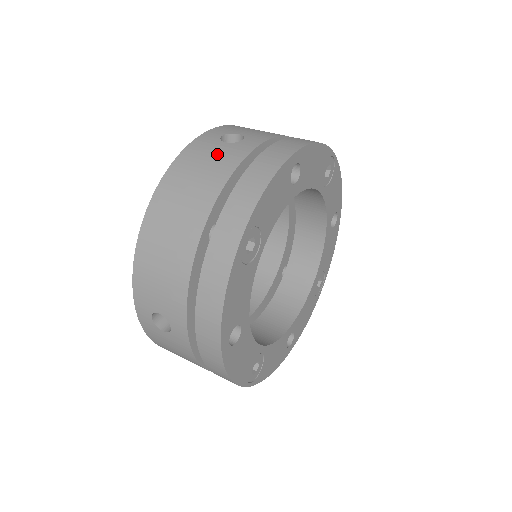
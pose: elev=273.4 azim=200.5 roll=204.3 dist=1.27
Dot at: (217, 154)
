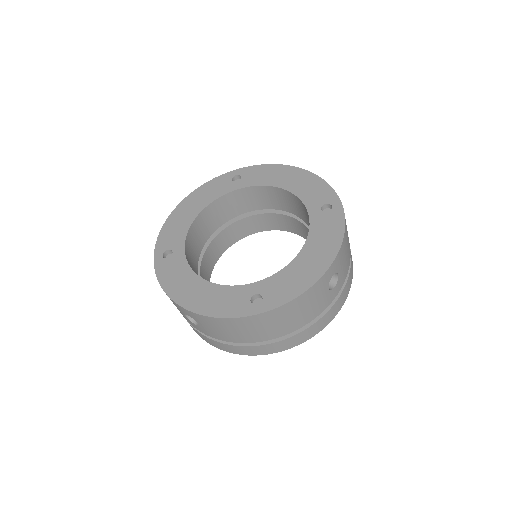
Dot at: (319, 301)
